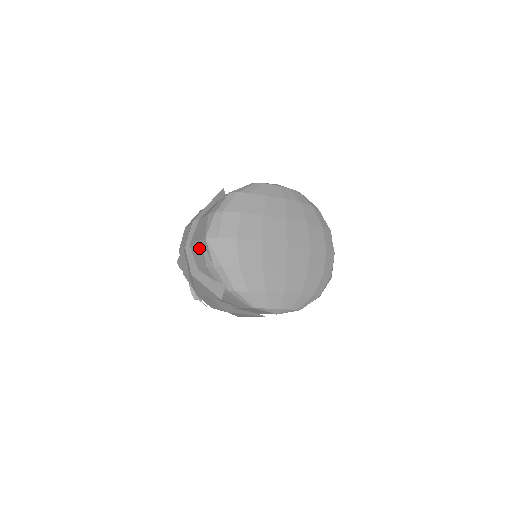
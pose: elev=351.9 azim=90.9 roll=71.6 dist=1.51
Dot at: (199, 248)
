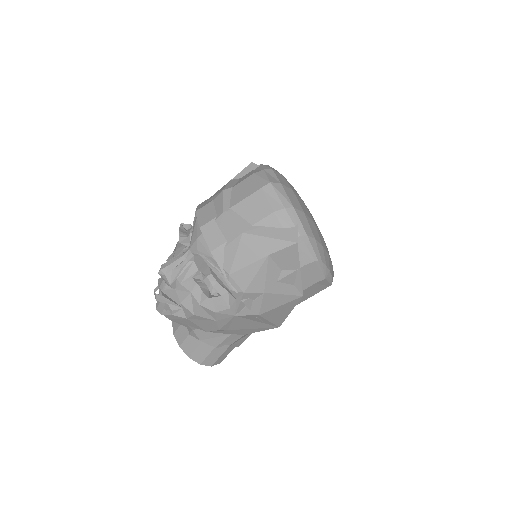
Dot at: (255, 199)
